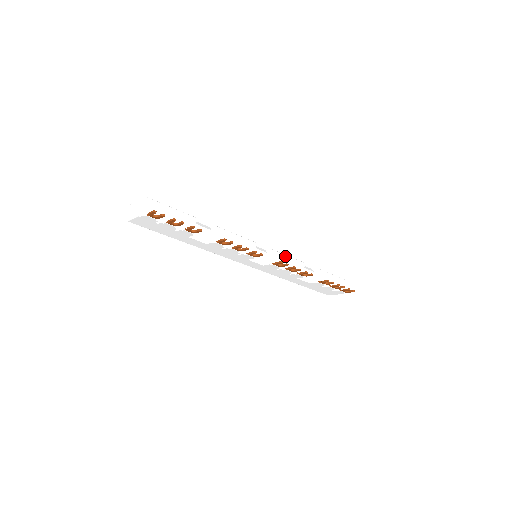
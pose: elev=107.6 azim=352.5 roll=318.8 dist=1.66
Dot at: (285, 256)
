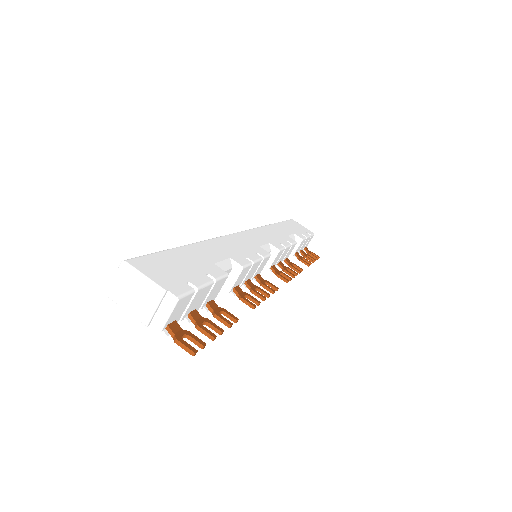
Dot at: (286, 249)
